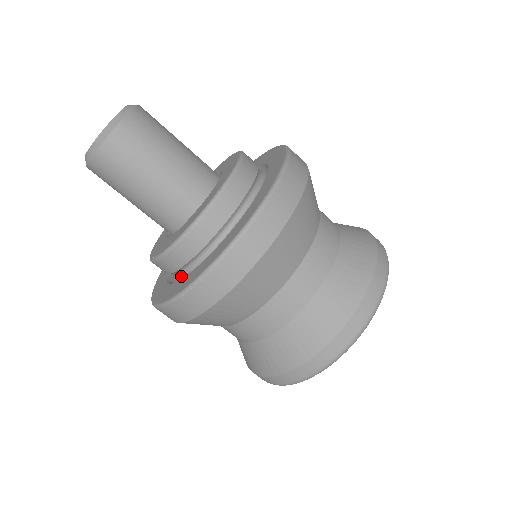
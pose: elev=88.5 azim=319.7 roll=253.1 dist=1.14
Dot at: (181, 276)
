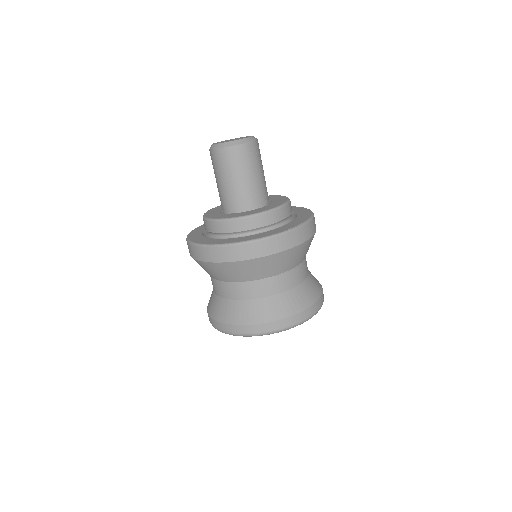
Dot at: (214, 237)
